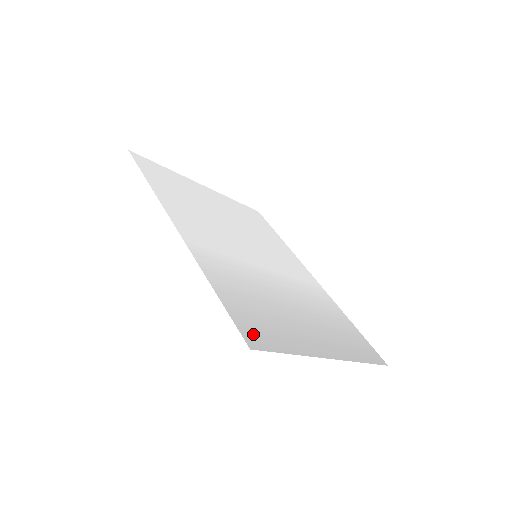
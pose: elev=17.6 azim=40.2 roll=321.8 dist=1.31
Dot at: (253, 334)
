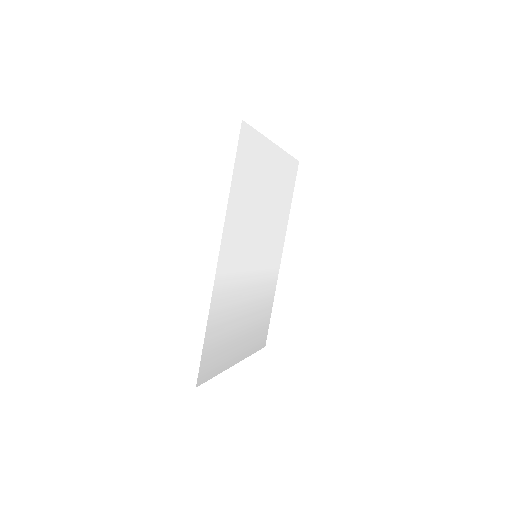
Dot at: (205, 370)
